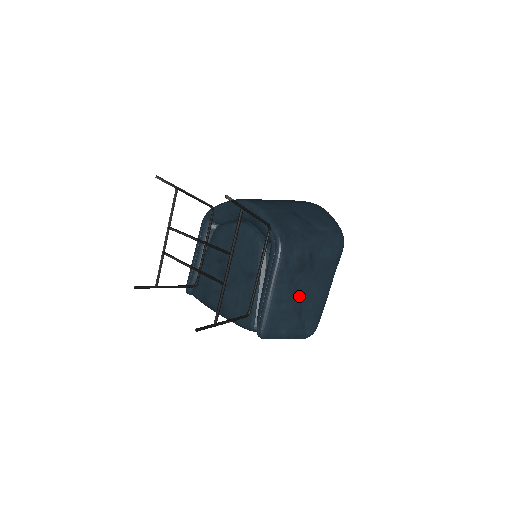
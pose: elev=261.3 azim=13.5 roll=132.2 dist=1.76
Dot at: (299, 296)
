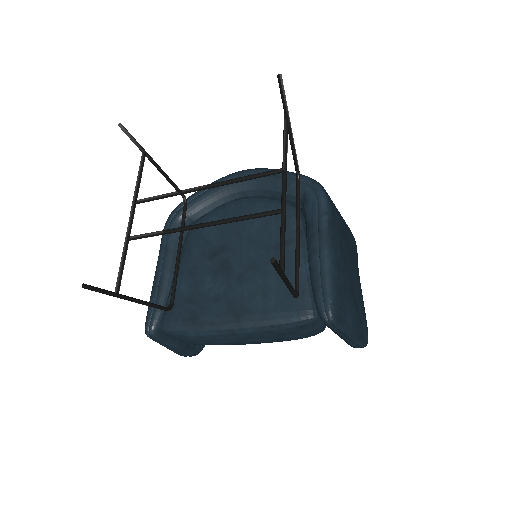
Dot at: (349, 273)
